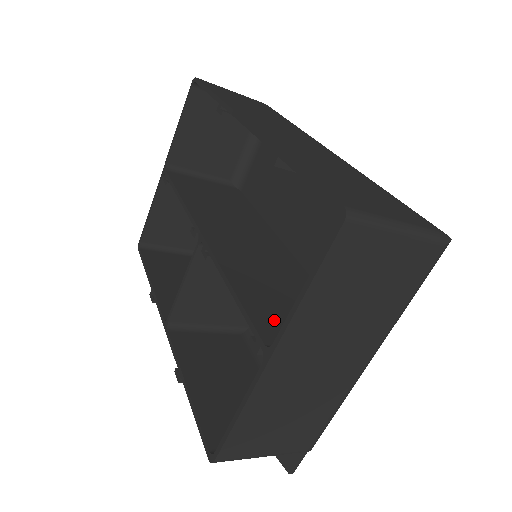
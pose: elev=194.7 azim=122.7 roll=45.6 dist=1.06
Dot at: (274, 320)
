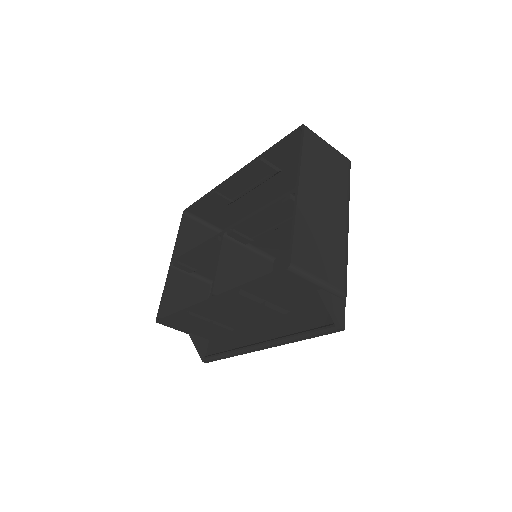
Dot at: occluded
